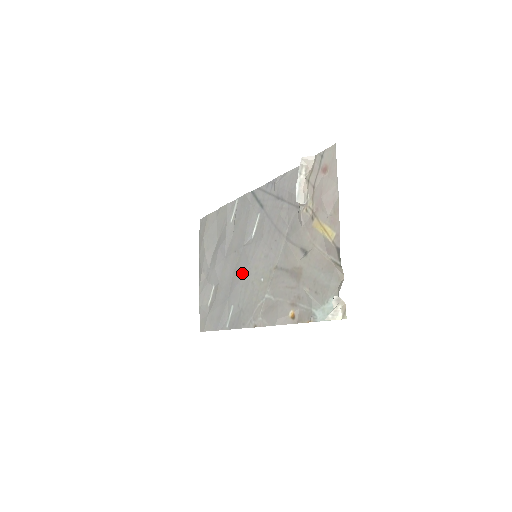
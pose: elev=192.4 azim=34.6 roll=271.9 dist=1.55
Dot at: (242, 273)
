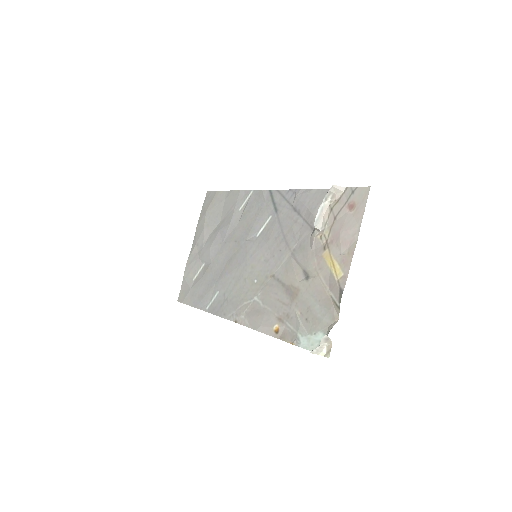
Dot at: (237, 266)
